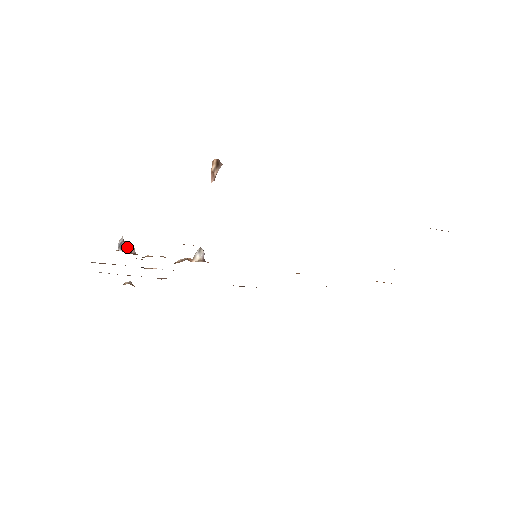
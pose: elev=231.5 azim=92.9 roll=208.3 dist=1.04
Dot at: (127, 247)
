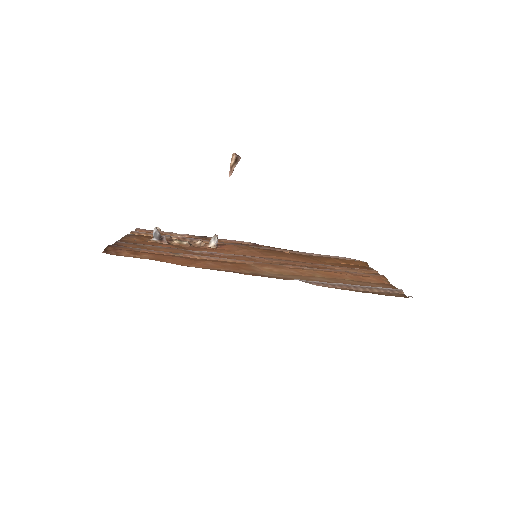
Dot at: (160, 236)
